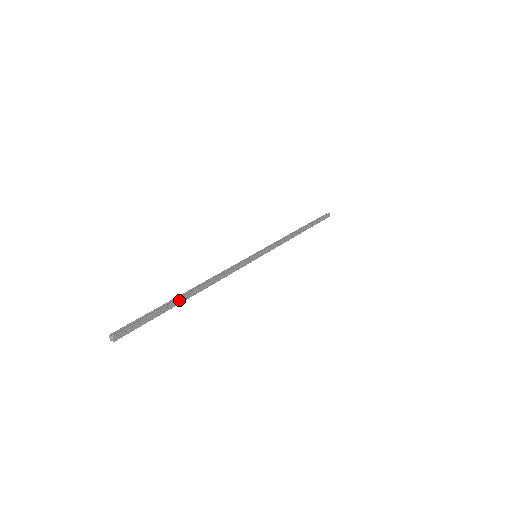
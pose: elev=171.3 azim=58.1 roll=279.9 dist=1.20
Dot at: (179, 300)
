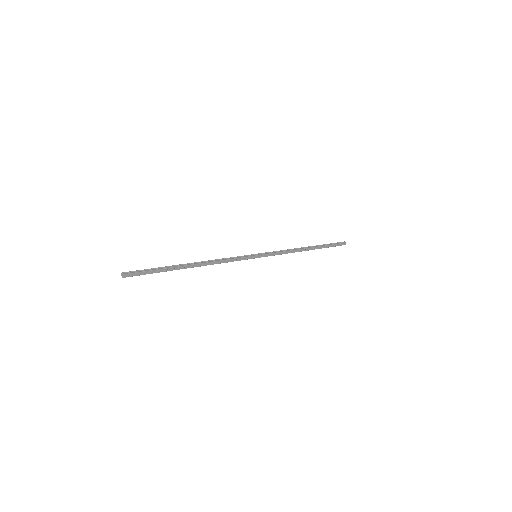
Dot at: (178, 267)
